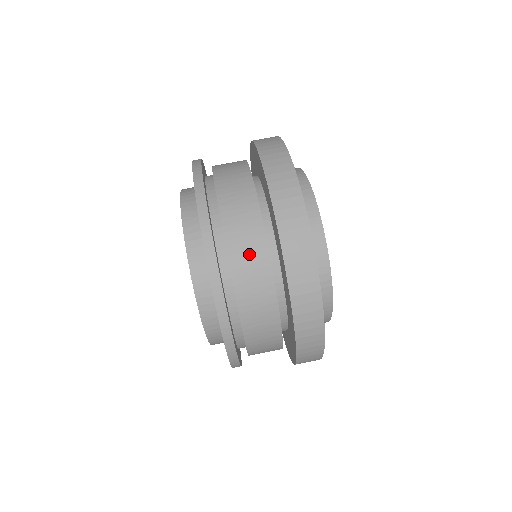
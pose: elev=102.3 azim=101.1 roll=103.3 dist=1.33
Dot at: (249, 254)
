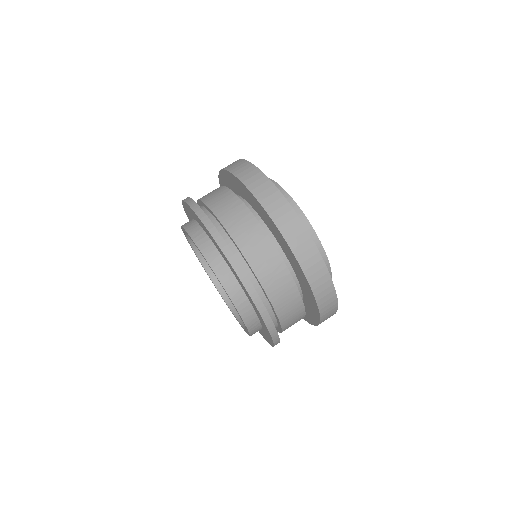
Dot at: (220, 198)
